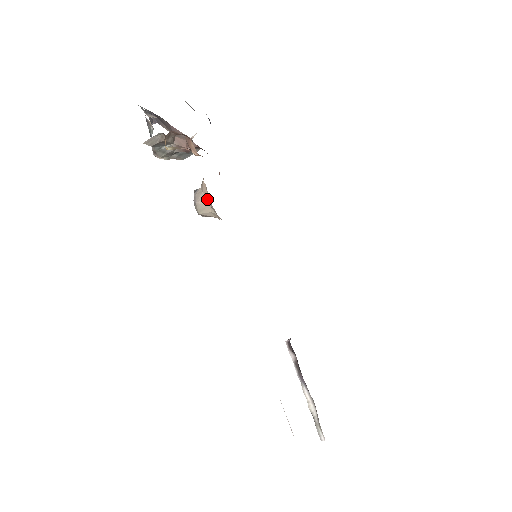
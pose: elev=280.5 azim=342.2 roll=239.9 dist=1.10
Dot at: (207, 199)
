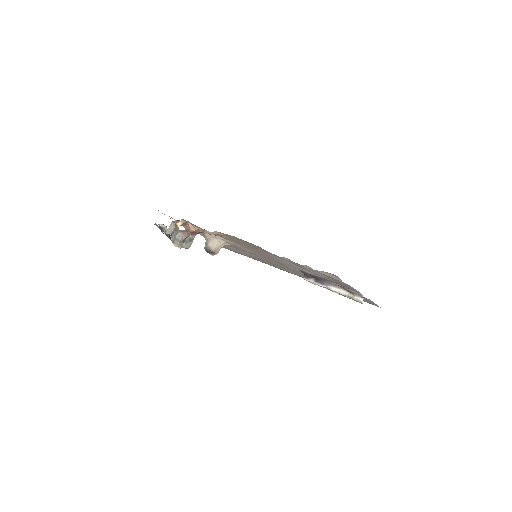
Dot at: (212, 238)
